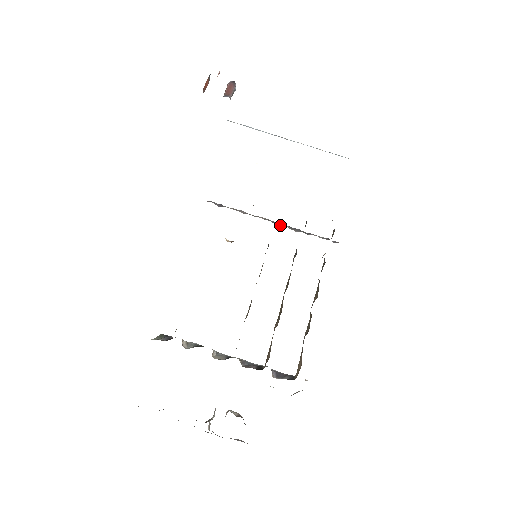
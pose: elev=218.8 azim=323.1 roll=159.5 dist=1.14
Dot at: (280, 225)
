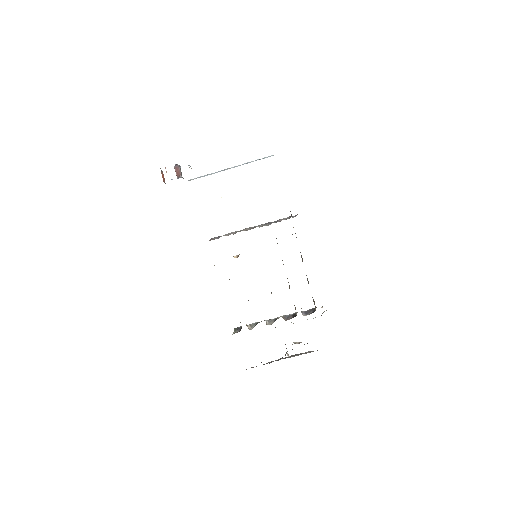
Dot at: occluded
